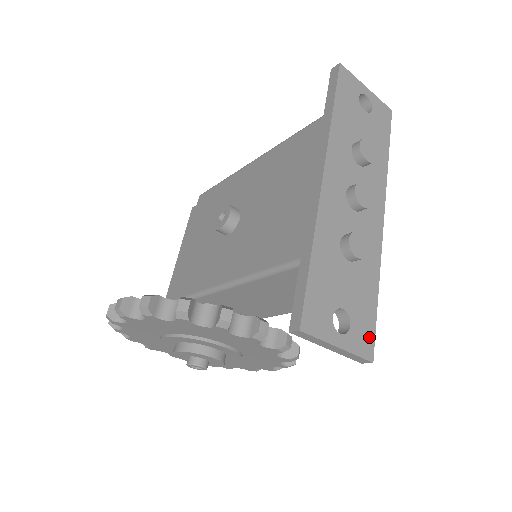
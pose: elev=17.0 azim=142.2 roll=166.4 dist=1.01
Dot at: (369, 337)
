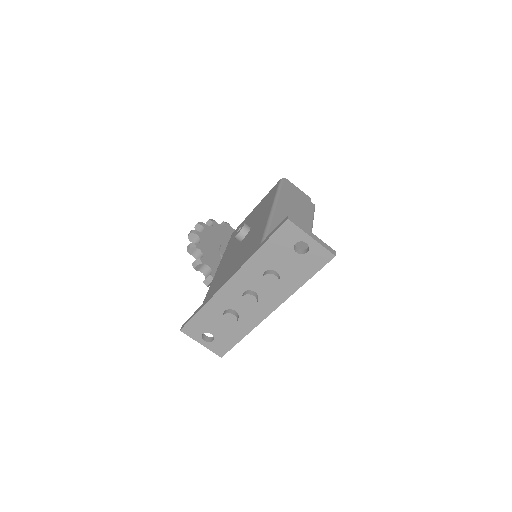
Dot at: (224, 349)
